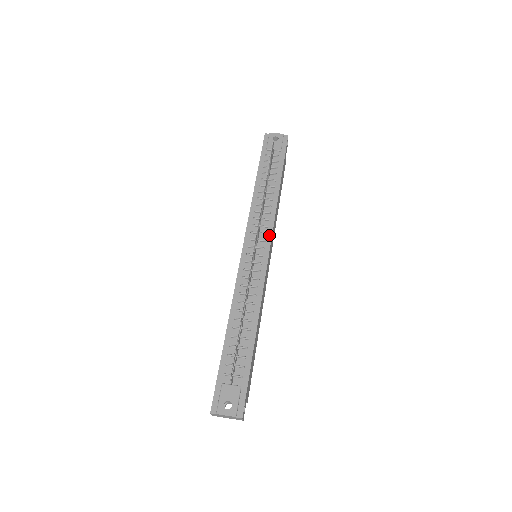
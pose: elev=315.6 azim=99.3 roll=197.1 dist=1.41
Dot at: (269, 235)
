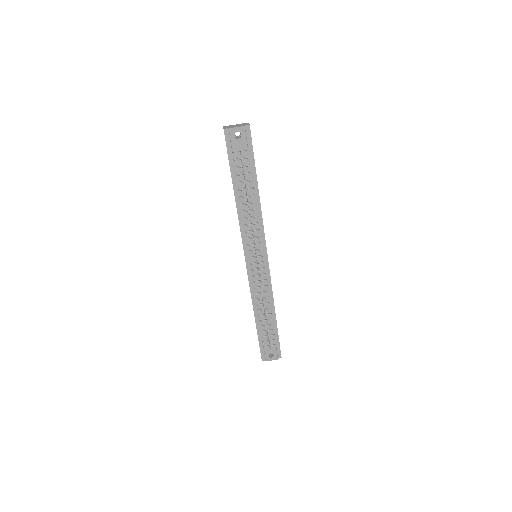
Dot at: (263, 243)
